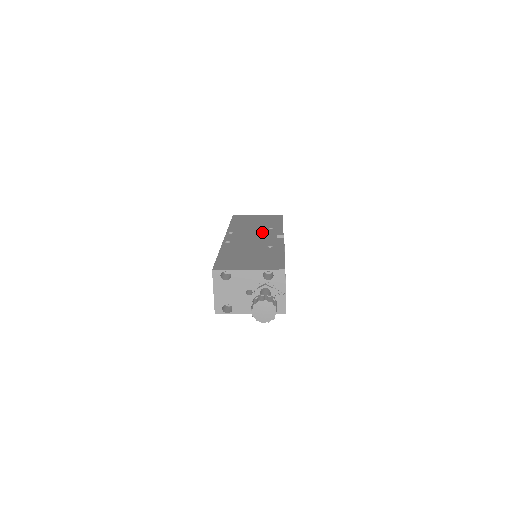
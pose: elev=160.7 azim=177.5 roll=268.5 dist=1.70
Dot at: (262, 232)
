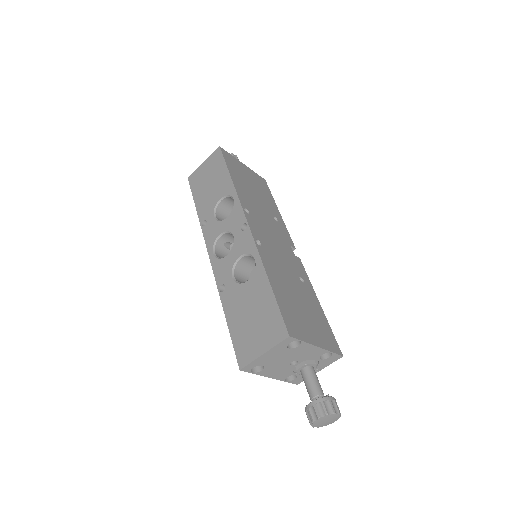
Dot at: (275, 228)
